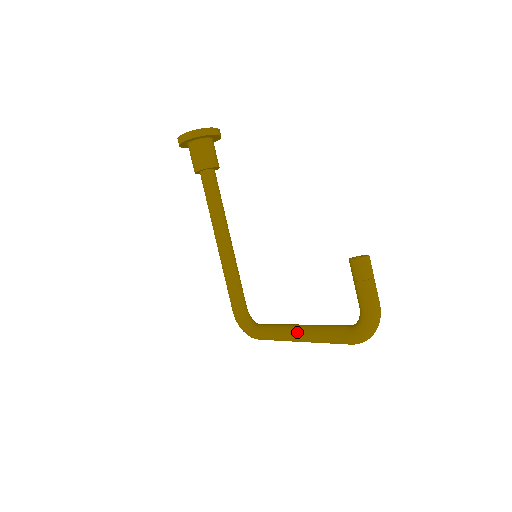
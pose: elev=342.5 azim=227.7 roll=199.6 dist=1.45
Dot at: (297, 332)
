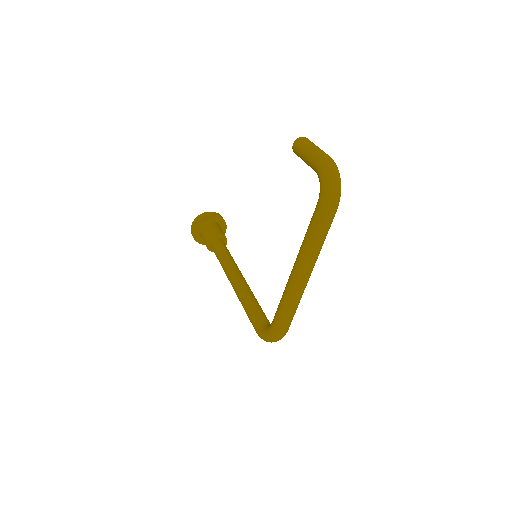
Dot at: (294, 264)
